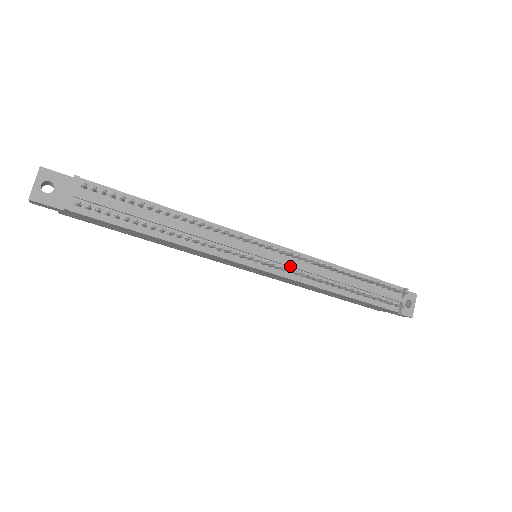
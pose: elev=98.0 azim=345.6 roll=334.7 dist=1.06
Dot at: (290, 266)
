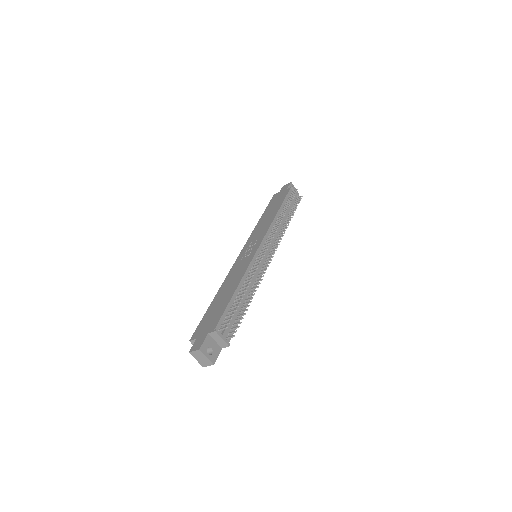
Dot at: (273, 242)
